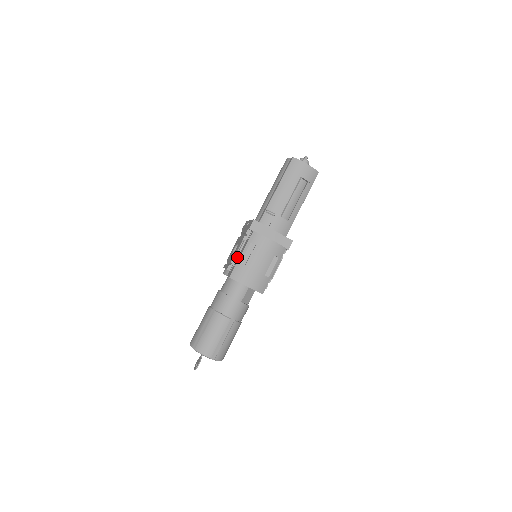
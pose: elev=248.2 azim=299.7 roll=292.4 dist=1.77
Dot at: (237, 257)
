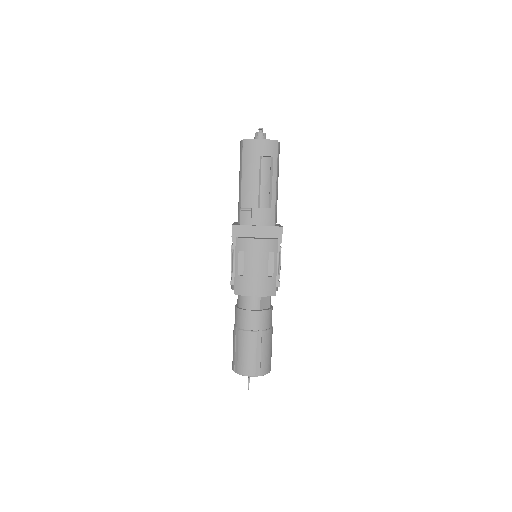
Dot at: (234, 269)
